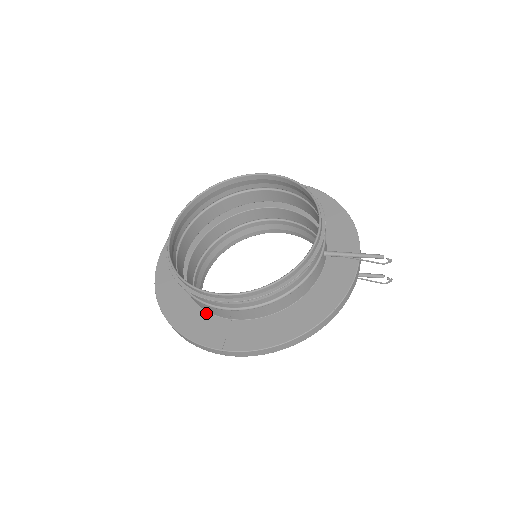
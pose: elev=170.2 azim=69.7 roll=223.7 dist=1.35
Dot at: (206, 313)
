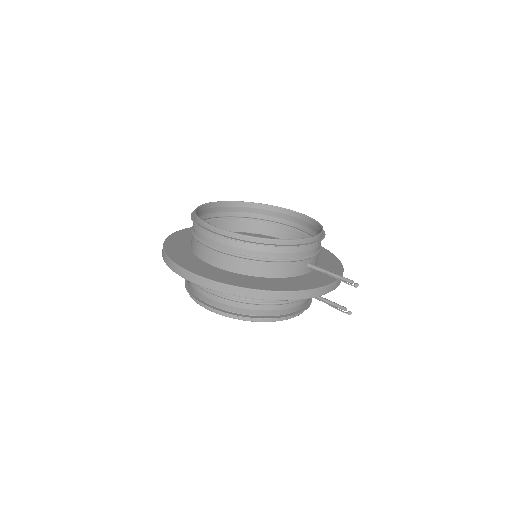
Dot at: (194, 256)
